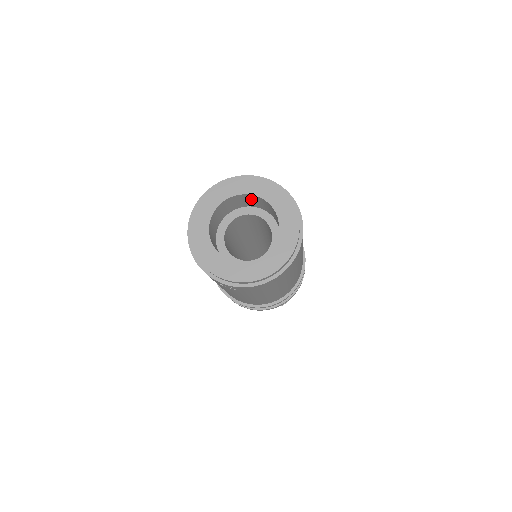
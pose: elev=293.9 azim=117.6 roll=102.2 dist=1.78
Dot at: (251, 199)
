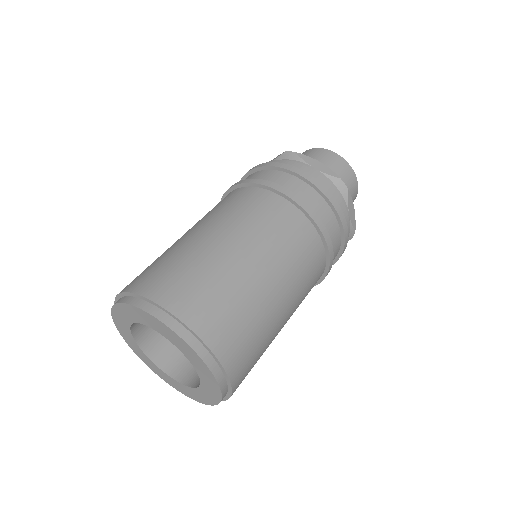
Dot at: occluded
